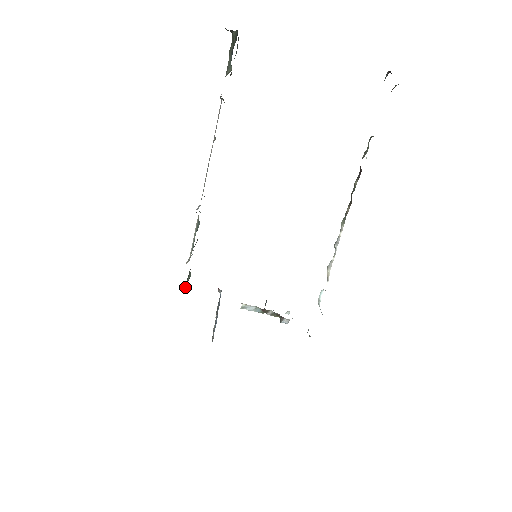
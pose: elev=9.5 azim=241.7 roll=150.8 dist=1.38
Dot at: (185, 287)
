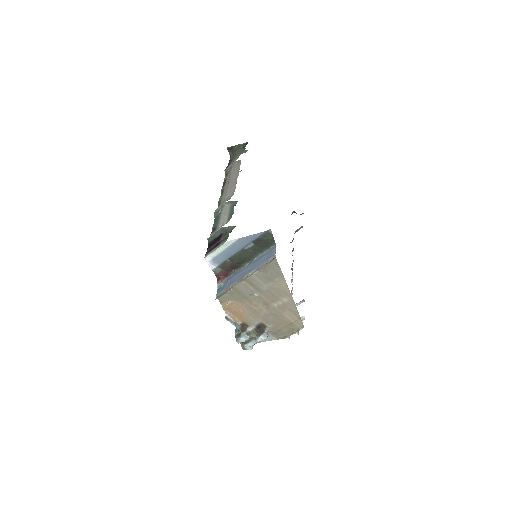
Dot at: (226, 237)
